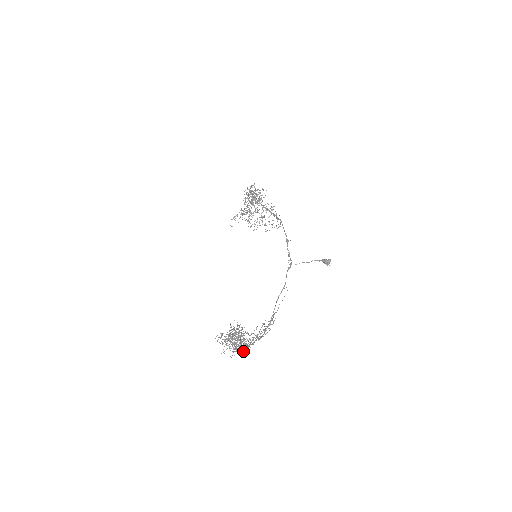
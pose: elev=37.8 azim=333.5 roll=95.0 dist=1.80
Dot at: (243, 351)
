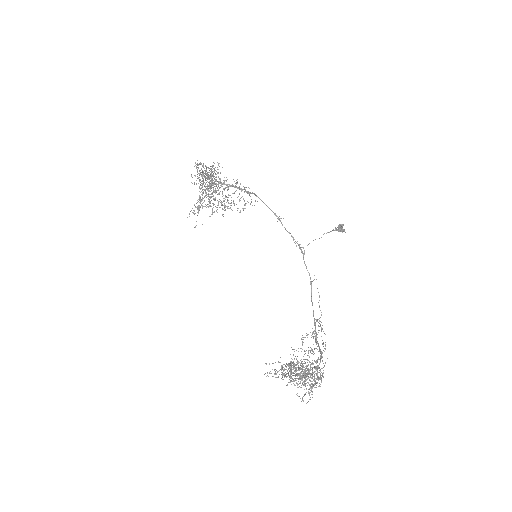
Dot at: (316, 383)
